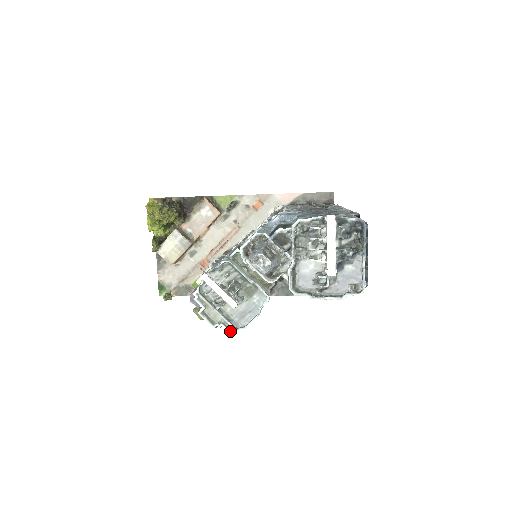
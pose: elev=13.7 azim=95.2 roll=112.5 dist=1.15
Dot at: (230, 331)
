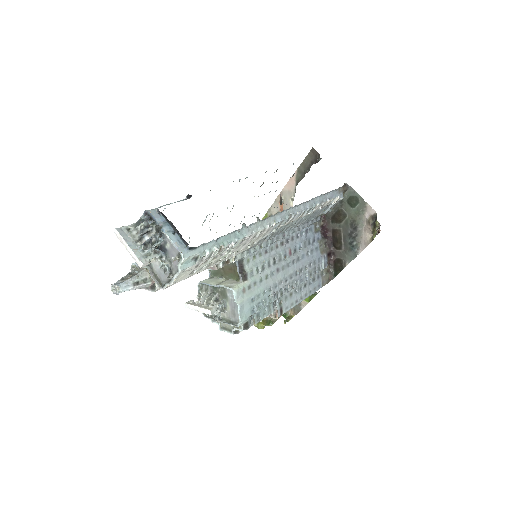
Dot at: (241, 330)
